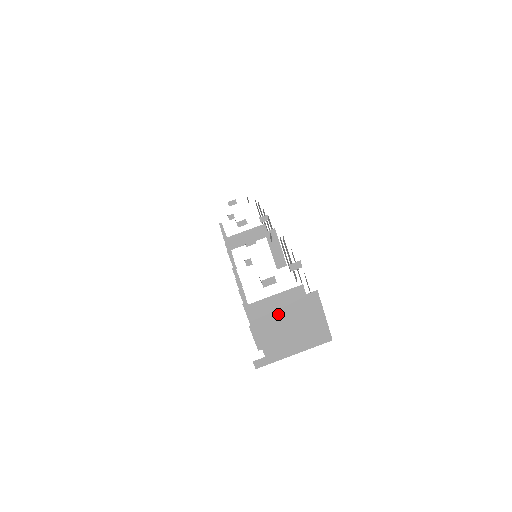
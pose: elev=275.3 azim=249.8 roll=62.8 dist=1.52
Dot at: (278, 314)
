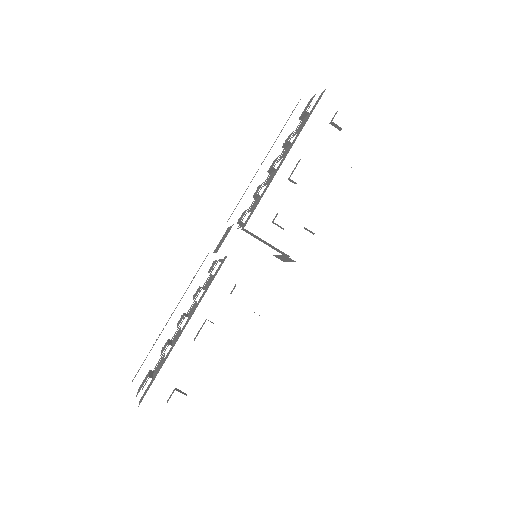
Dot at: occluded
